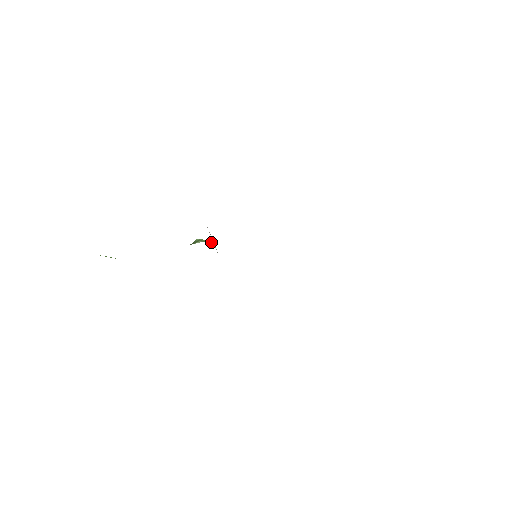
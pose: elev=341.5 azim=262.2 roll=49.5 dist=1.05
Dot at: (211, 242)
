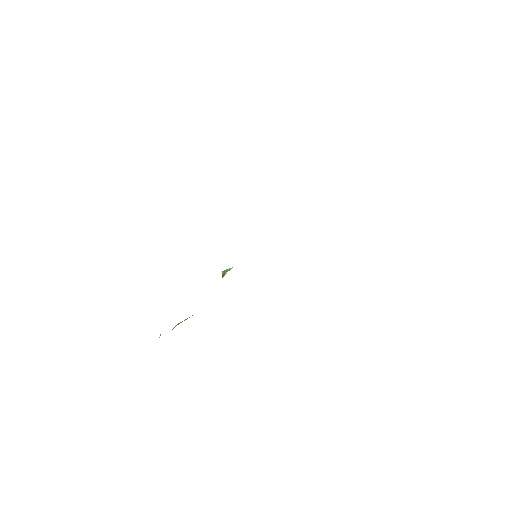
Dot at: (231, 268)
